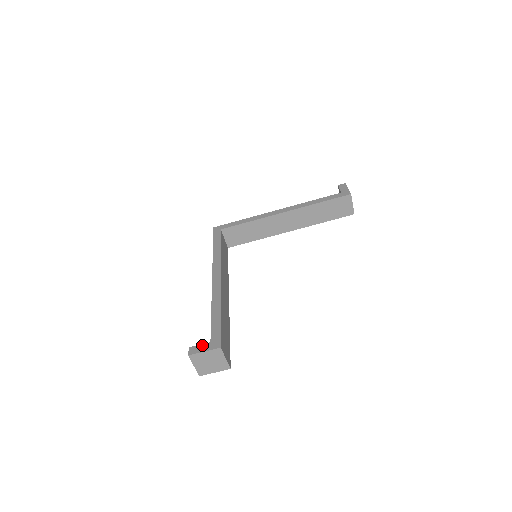
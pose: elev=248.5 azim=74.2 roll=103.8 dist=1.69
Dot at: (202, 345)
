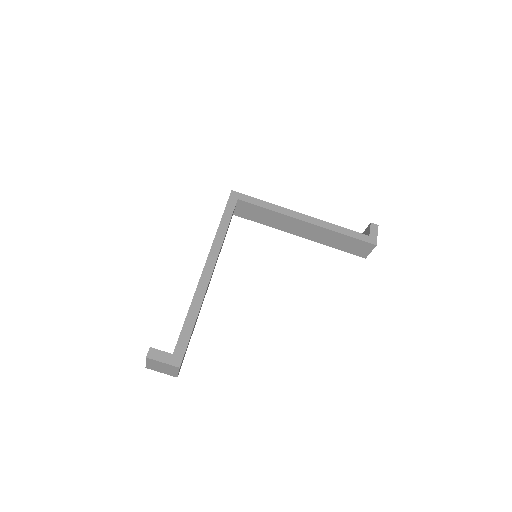
Dot at: (164, 353)
